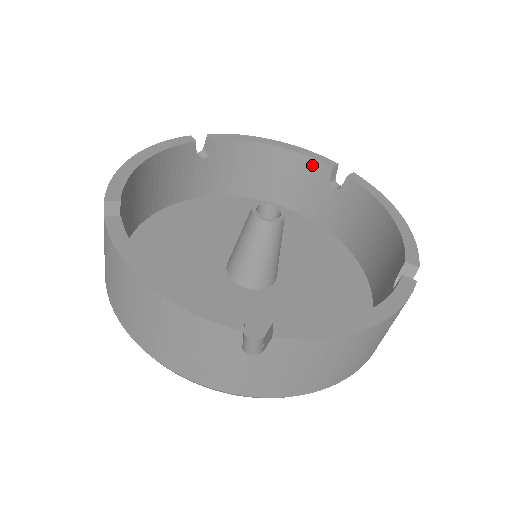
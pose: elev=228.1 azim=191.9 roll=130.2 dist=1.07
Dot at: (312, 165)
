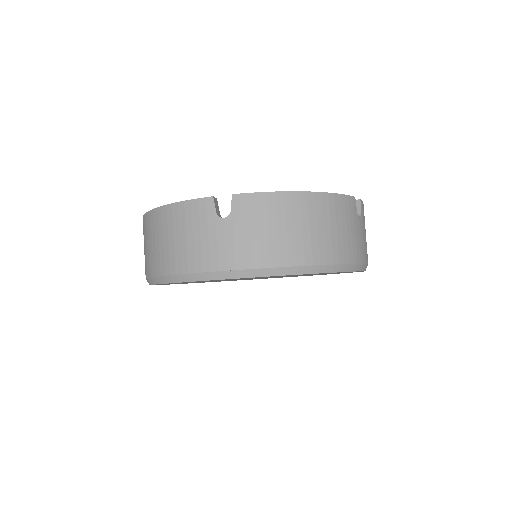
Dot at: occluded
